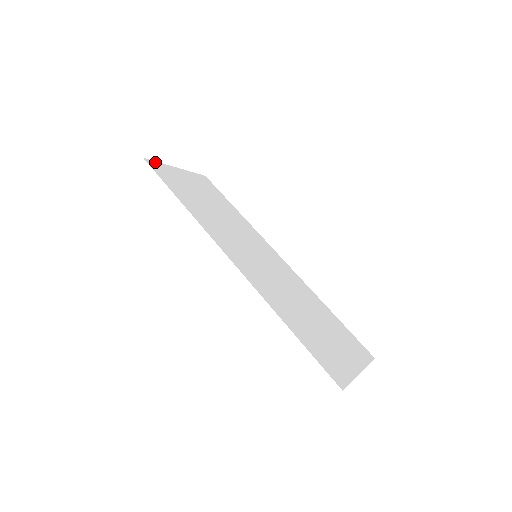
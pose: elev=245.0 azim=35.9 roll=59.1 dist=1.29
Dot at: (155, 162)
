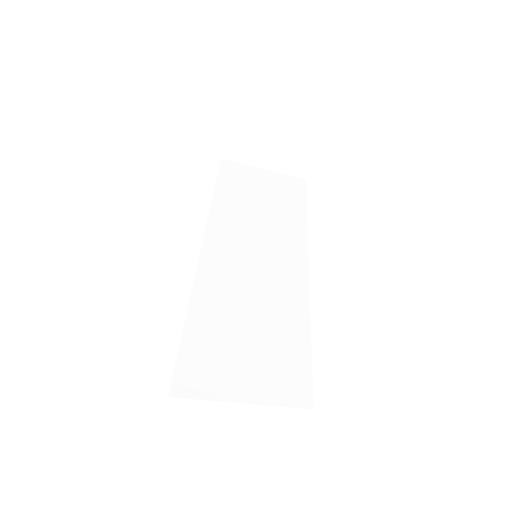
Dot at: (234, 163)
